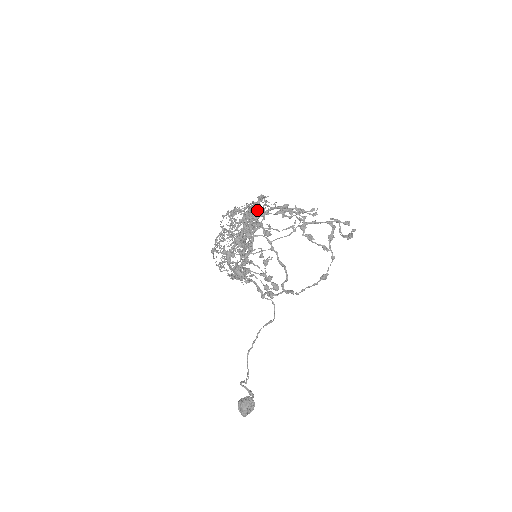
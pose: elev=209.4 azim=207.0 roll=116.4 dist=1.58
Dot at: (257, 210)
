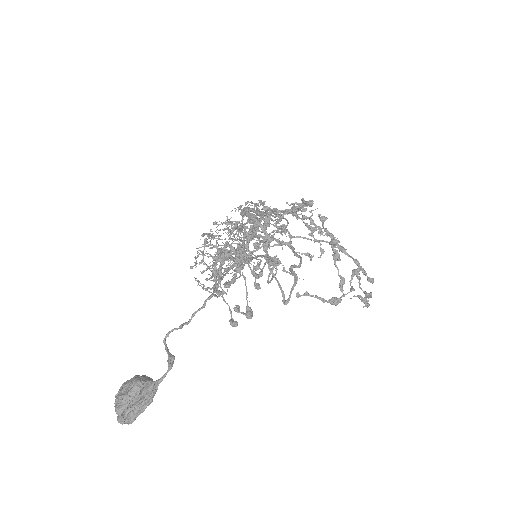
Dot at: (295, 202)
